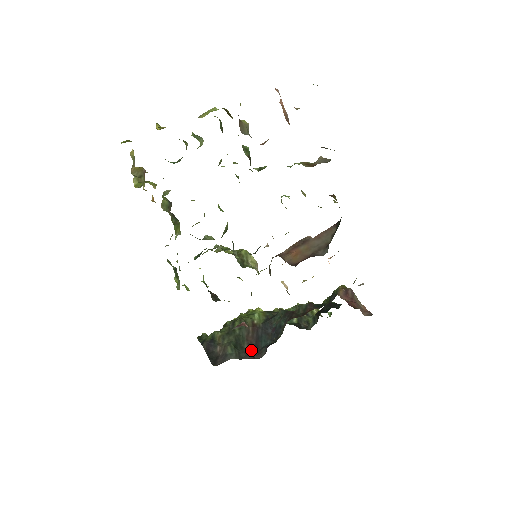
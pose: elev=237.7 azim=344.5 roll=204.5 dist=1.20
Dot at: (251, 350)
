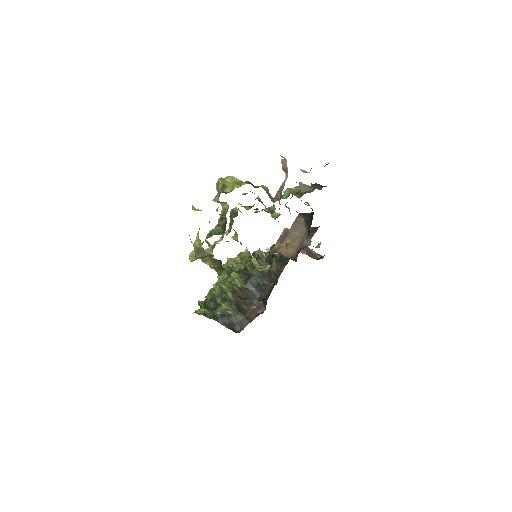
Dot at: occluded
